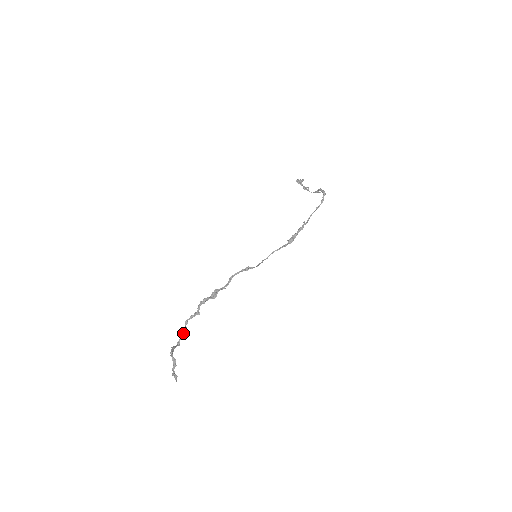
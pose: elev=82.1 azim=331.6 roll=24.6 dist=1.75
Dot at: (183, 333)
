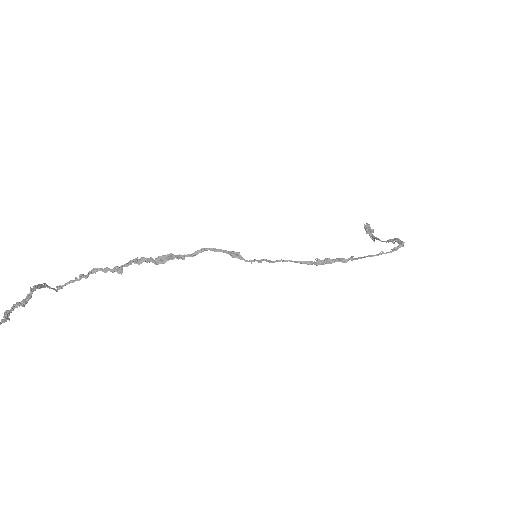
Dot at: (77, 279)
